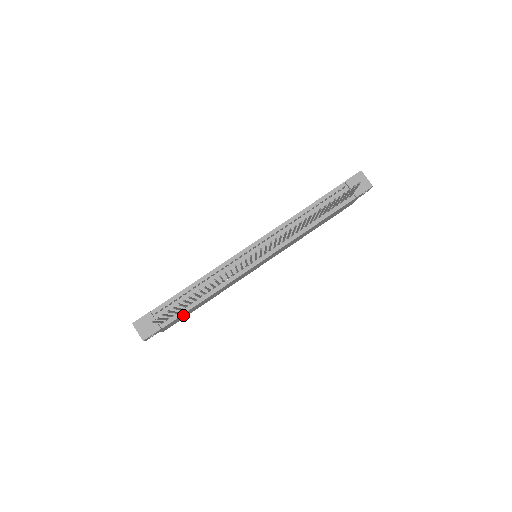
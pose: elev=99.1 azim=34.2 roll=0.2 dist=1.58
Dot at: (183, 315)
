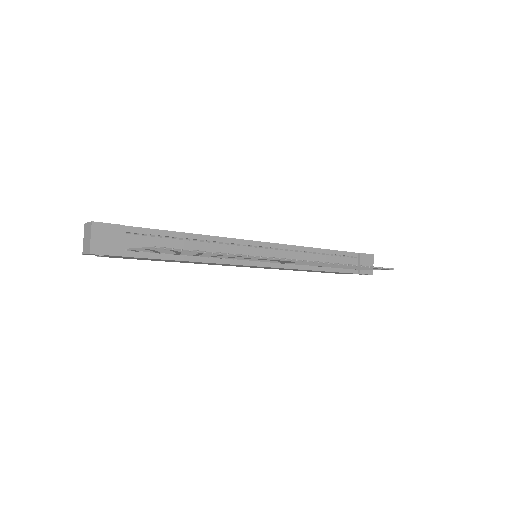
Dot at: occluded
